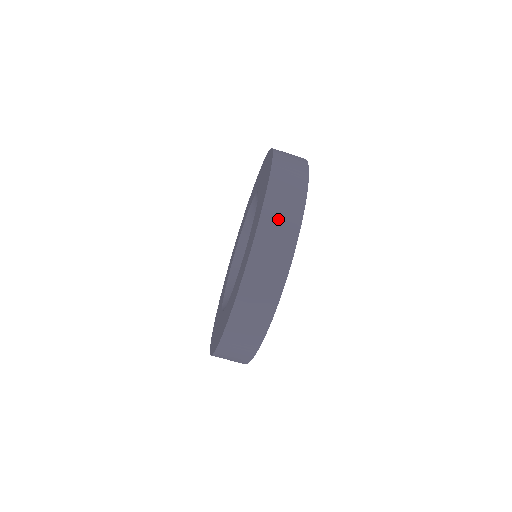
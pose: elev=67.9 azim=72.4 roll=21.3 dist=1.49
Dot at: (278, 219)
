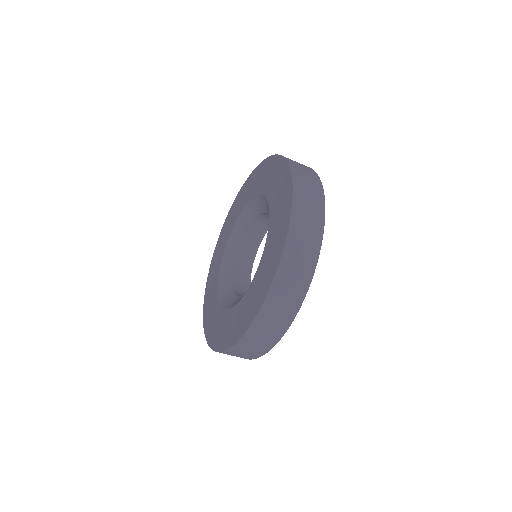
Dot at: (307, 200)
